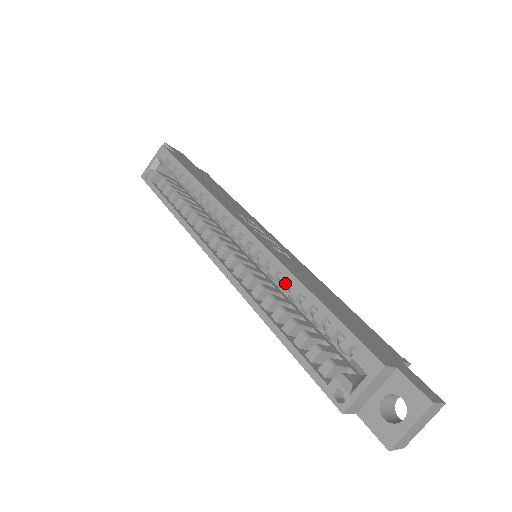
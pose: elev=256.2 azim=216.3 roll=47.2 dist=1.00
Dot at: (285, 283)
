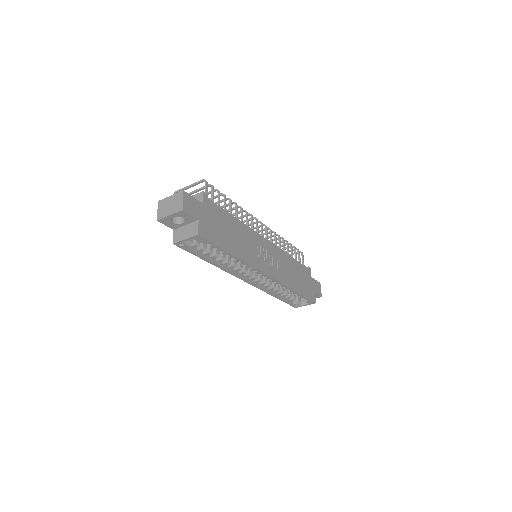
Dot at: occluded
